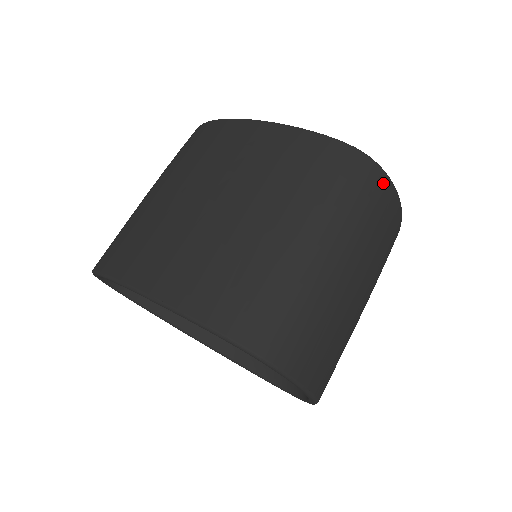
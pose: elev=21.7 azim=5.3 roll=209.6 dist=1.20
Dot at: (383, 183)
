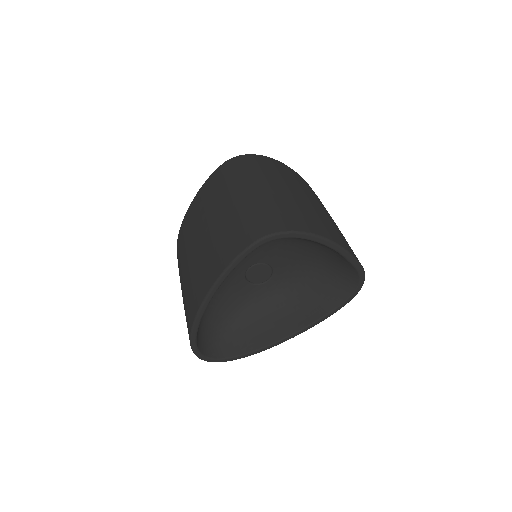
Dot at: (252, 157)
